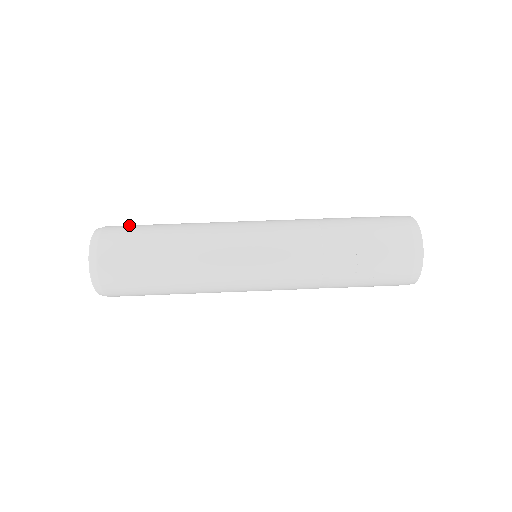
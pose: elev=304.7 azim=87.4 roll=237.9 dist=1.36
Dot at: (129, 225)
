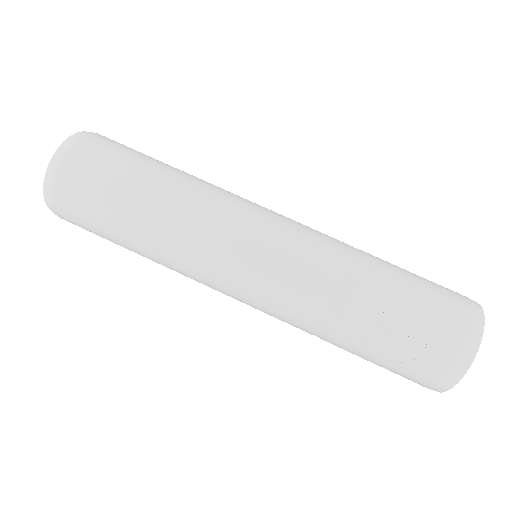
Dot at: occluded
